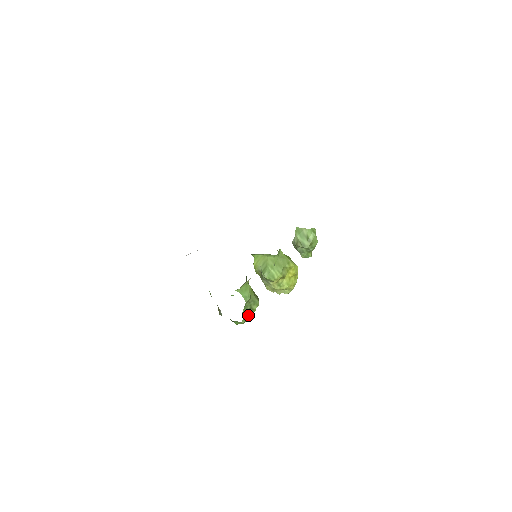
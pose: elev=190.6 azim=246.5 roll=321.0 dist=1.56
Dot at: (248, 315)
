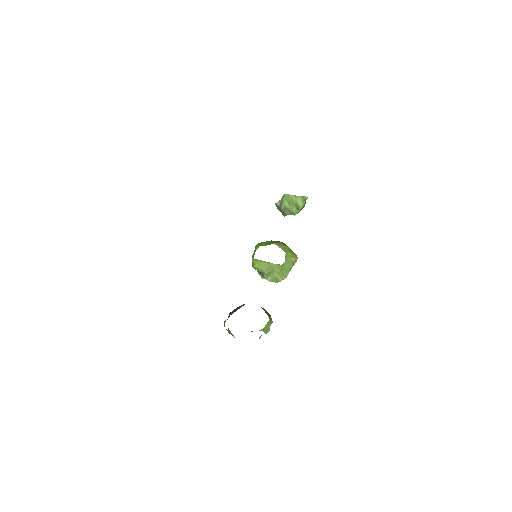
Dot at: occluded
